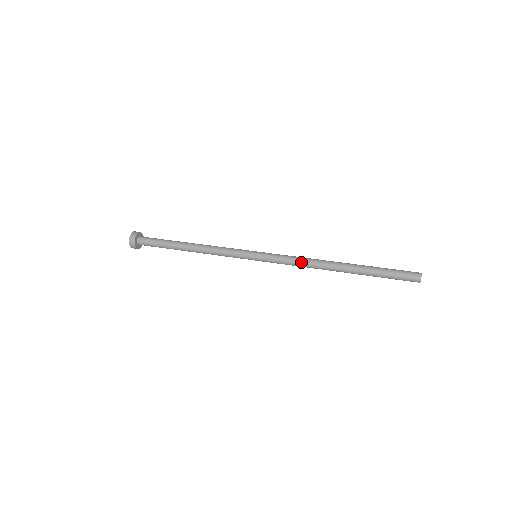
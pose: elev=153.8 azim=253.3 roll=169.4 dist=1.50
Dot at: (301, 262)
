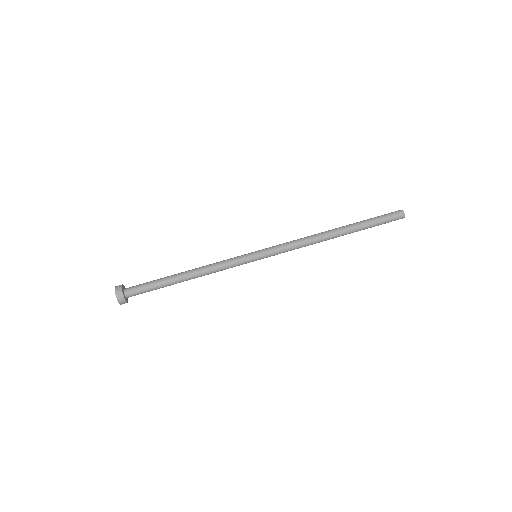
Dot at: (302, 245)
